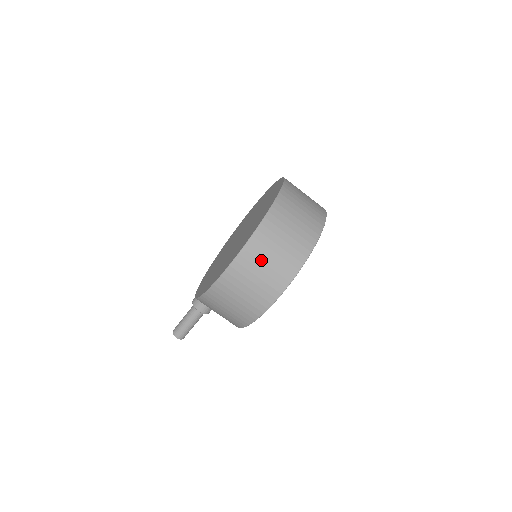
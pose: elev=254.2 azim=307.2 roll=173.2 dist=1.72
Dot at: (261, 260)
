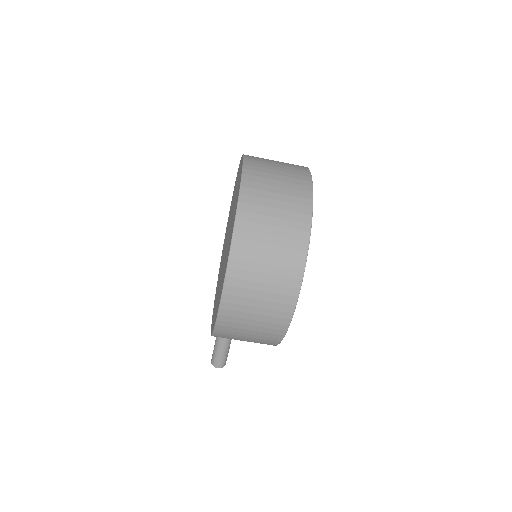
Dot at: (253, 280)
